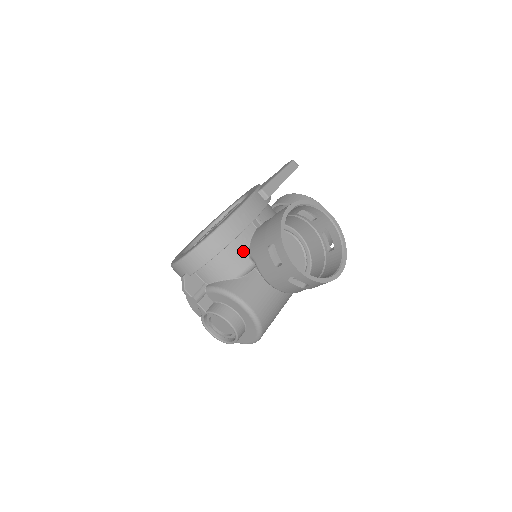
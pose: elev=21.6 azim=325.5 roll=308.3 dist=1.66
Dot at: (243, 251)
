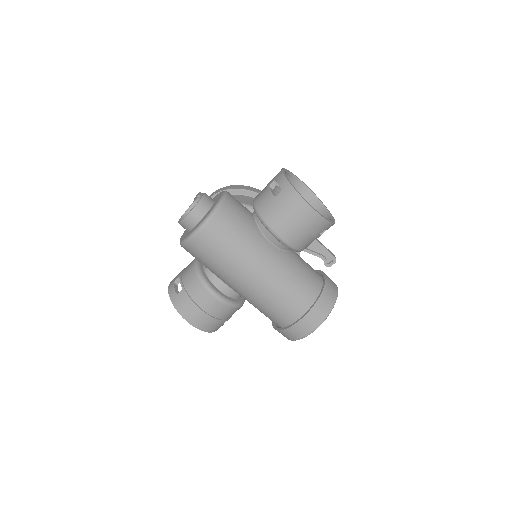
Dot at: occluded
